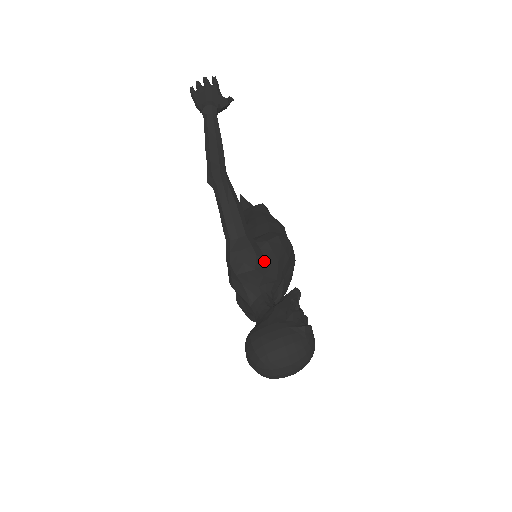
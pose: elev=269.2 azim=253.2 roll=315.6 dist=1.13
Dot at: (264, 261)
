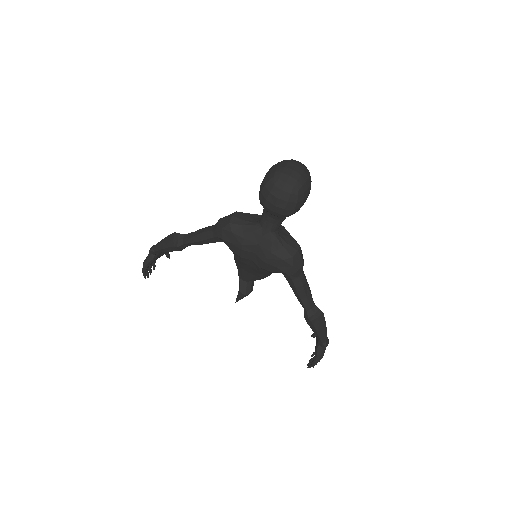
Dot at: occluded
